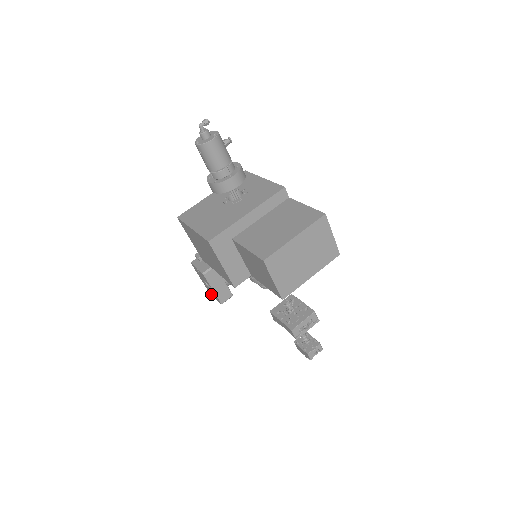
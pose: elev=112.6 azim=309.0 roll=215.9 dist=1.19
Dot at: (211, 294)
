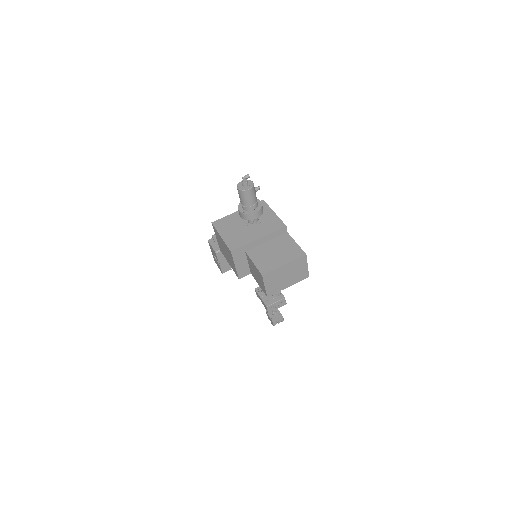
Dot at: (216, 263)
